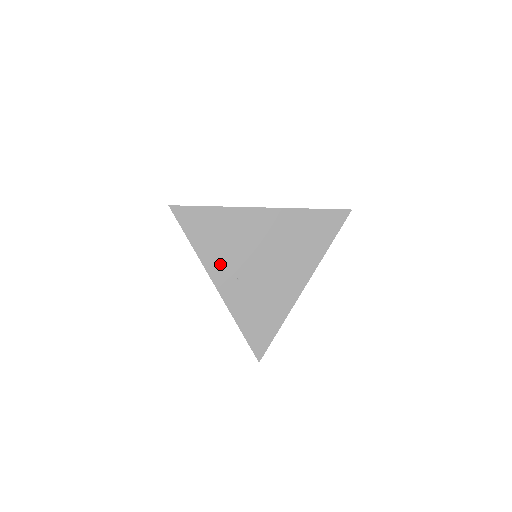
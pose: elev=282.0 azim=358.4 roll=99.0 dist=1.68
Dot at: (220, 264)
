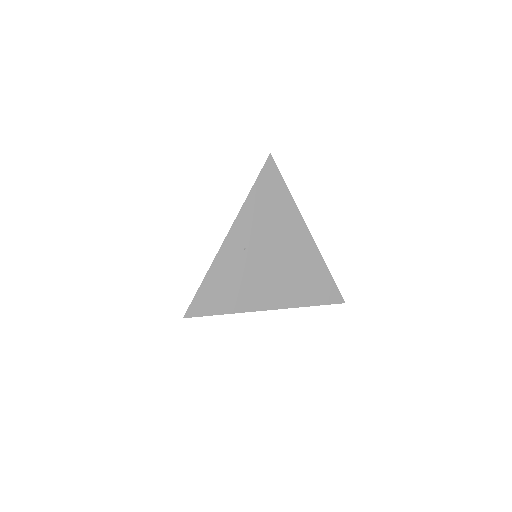
Dot at: (249, 225)
